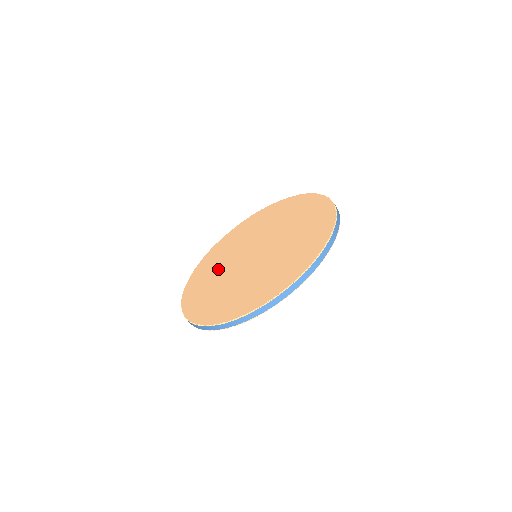
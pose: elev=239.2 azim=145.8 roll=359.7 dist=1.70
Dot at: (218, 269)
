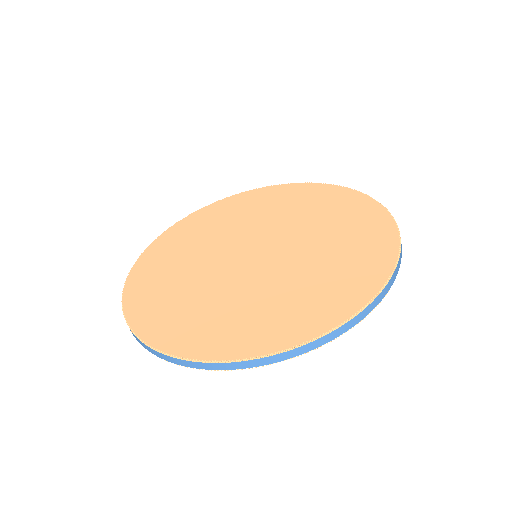
Dot at: (204, 241)
